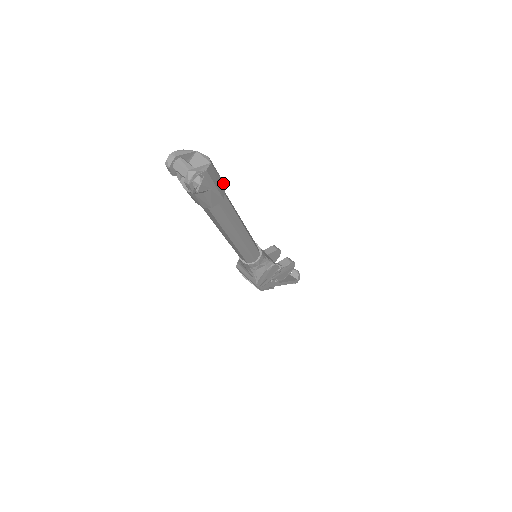
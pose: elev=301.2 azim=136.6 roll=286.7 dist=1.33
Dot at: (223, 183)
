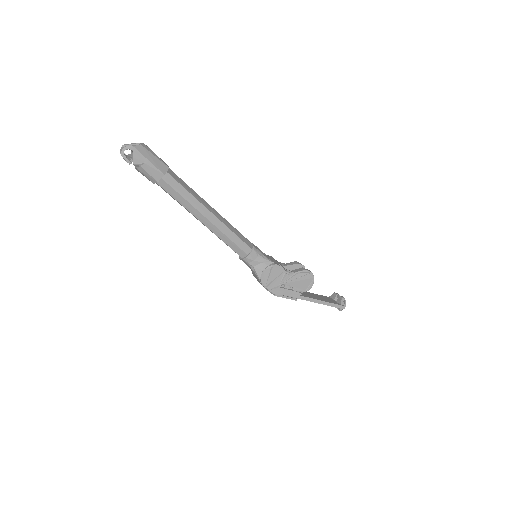
Dot at: (164, 165)
